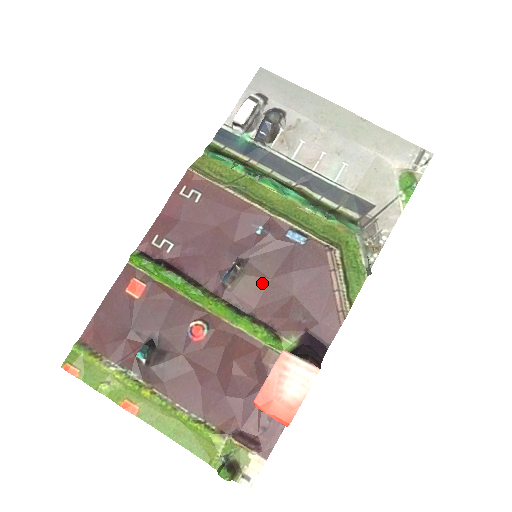
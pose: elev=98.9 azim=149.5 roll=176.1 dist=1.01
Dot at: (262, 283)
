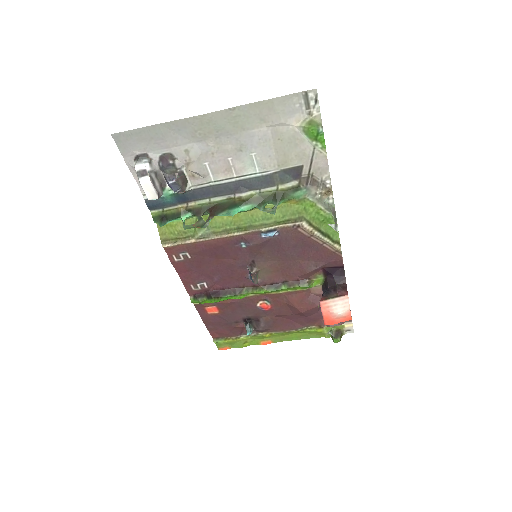
Dot at: (274, 266)
